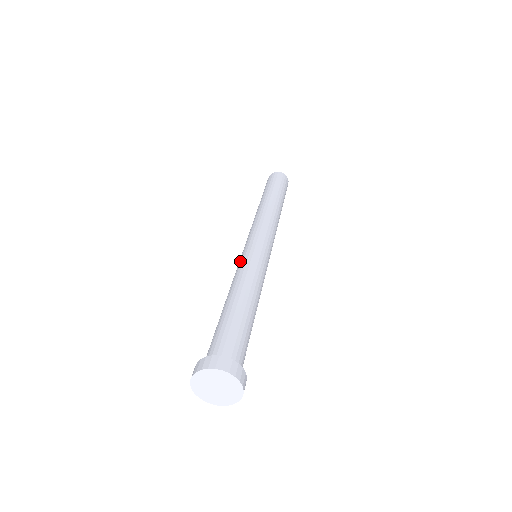
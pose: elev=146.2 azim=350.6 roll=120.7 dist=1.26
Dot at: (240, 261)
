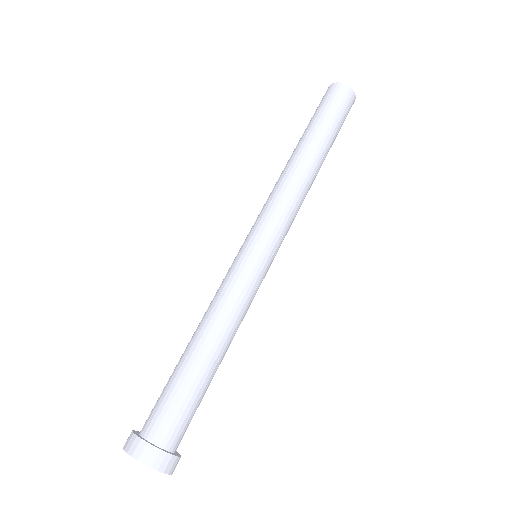
Dot at: (242, 275)
